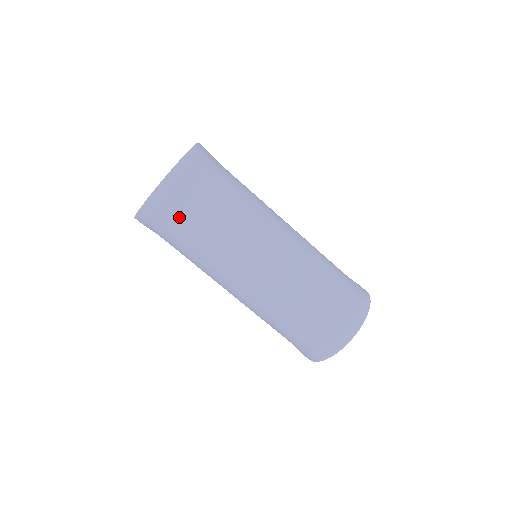
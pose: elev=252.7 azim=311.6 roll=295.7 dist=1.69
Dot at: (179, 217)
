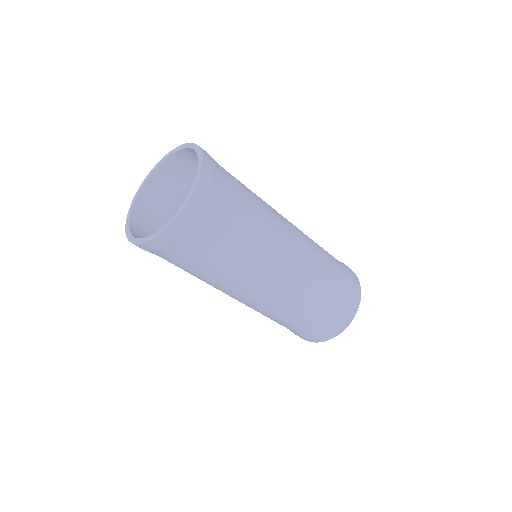
Dot at: (194, 249)
